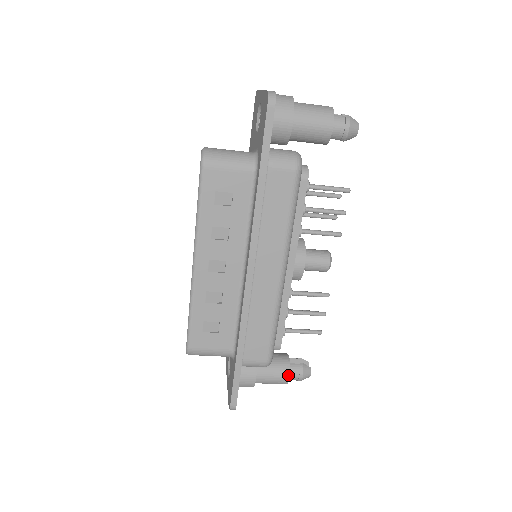
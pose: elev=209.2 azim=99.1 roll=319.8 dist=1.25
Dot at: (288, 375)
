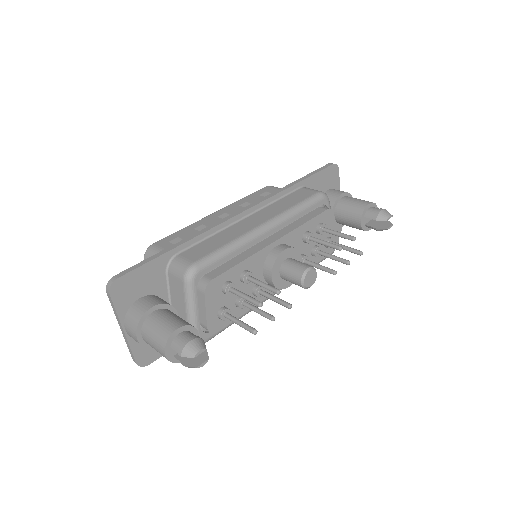
Dot at: (367, 230)
